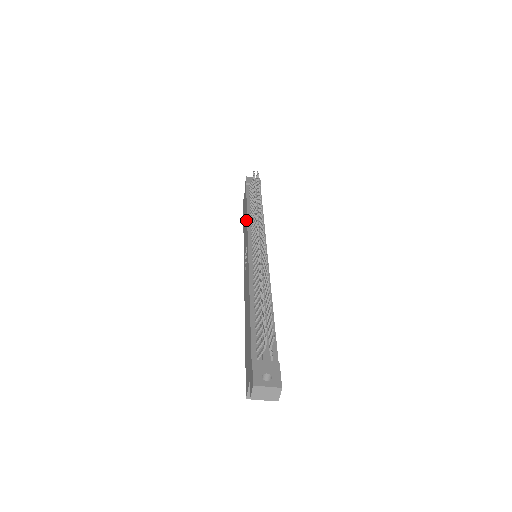
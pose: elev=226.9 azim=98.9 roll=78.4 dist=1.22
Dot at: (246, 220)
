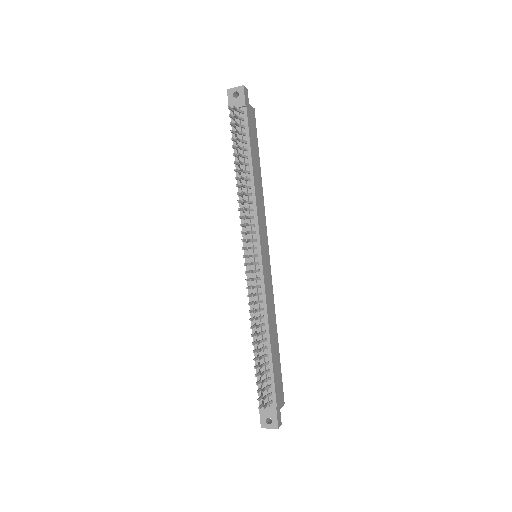
Dot at: (239, 197)
